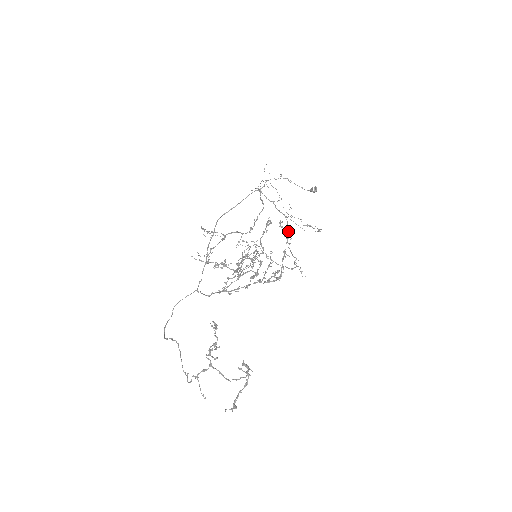
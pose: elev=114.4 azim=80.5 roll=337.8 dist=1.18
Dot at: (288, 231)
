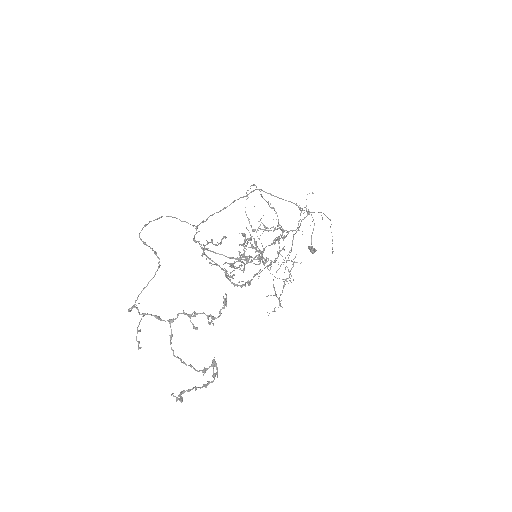
Dot at: occluded
